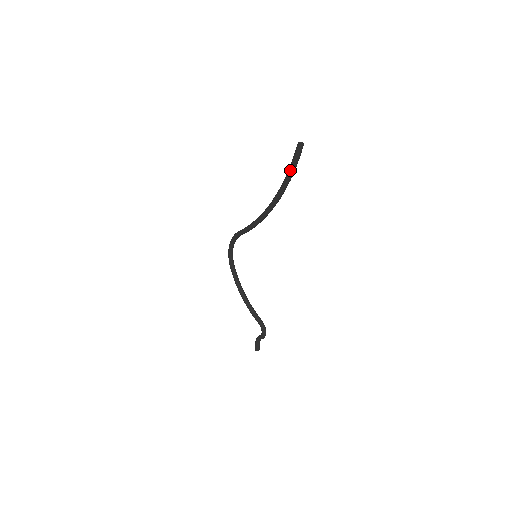
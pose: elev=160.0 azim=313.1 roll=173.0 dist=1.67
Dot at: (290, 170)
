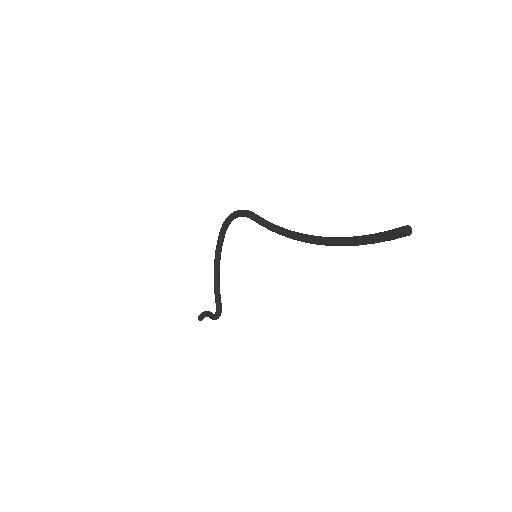
Dot at: (367, 240)
